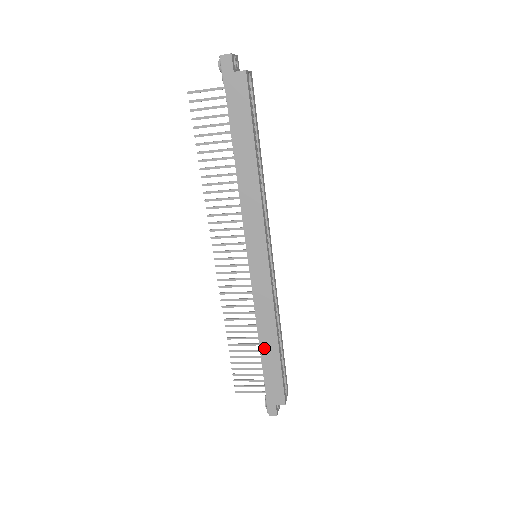
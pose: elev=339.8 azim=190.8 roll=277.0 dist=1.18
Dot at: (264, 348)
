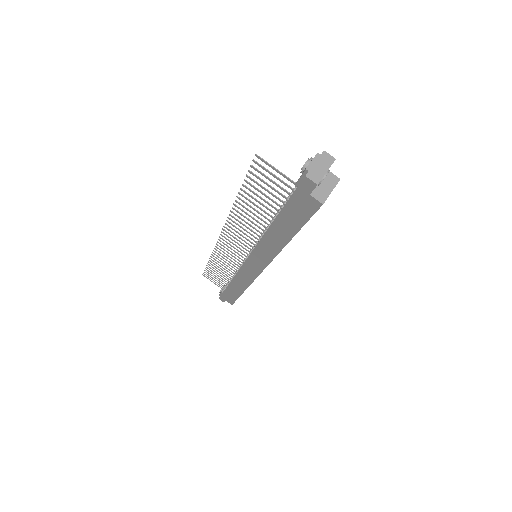
Dot at: (232, 286)
